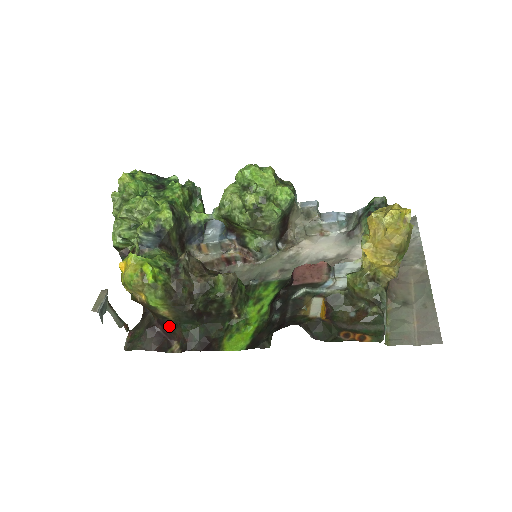
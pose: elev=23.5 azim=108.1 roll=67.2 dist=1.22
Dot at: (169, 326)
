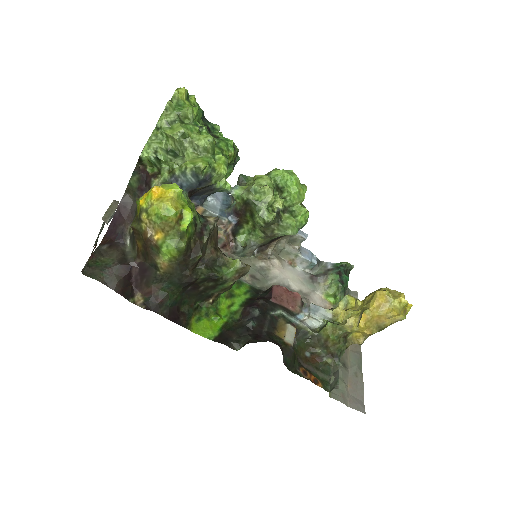
Dot at: (150, 276)
